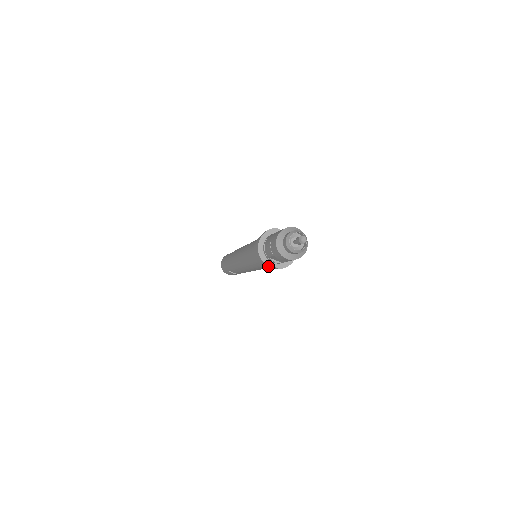
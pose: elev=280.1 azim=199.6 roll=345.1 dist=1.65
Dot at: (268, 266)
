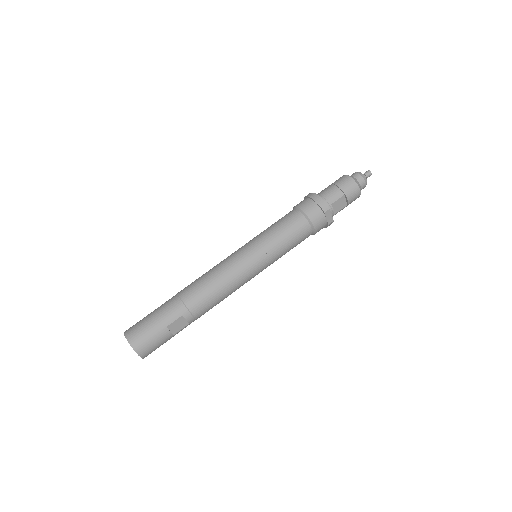
Dot at: (324, 220)
